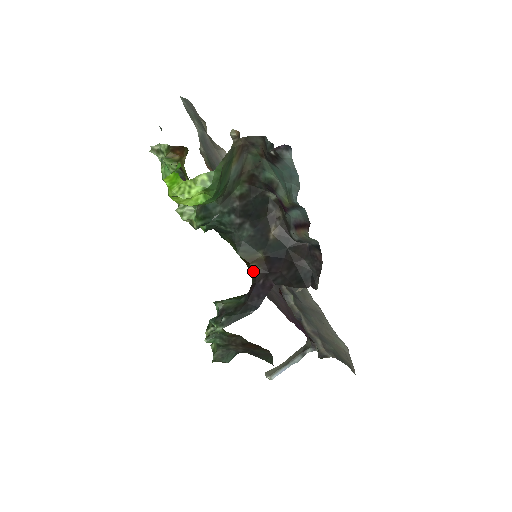
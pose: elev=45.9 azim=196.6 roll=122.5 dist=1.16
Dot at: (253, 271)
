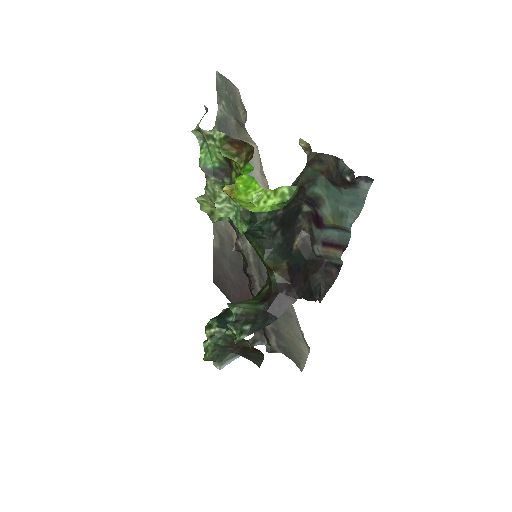
Dot at: (276, 280)
